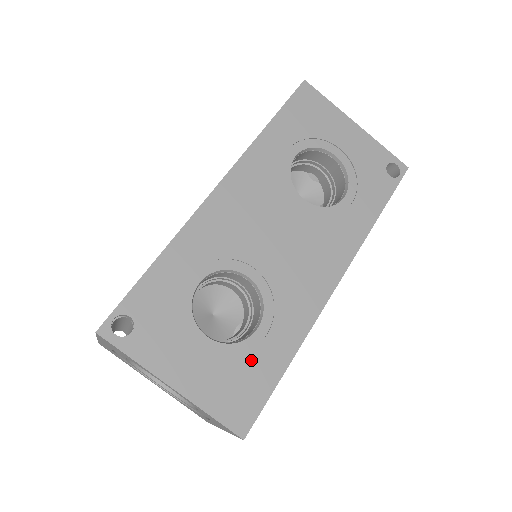
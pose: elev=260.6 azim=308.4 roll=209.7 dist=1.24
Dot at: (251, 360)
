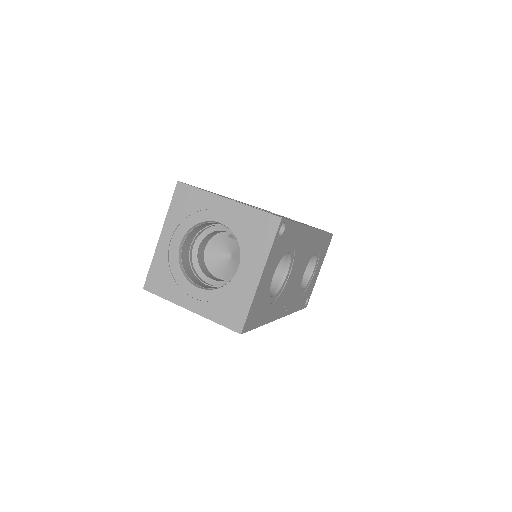
Dot at: occluded
